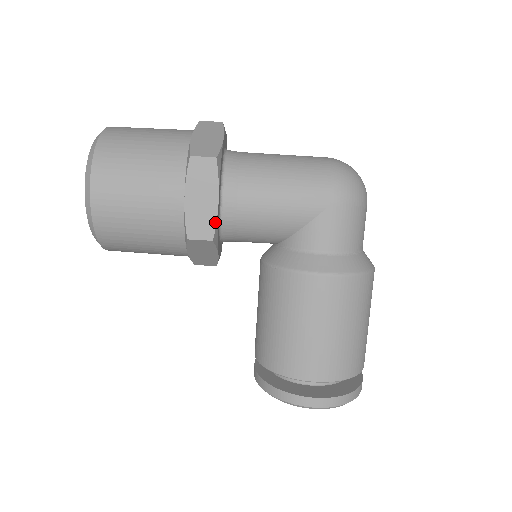
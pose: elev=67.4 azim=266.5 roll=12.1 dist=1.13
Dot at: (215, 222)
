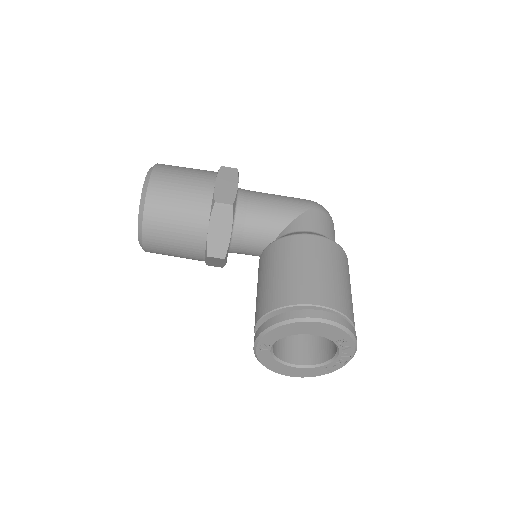
Dot at: (235, 196)
